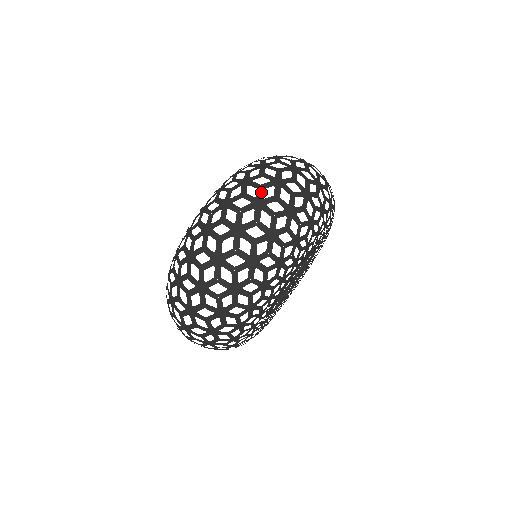
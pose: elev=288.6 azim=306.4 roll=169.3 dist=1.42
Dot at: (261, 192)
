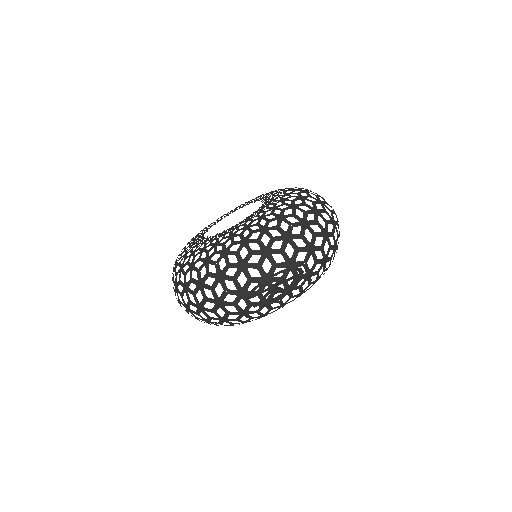
Dot at: (225, 295)
